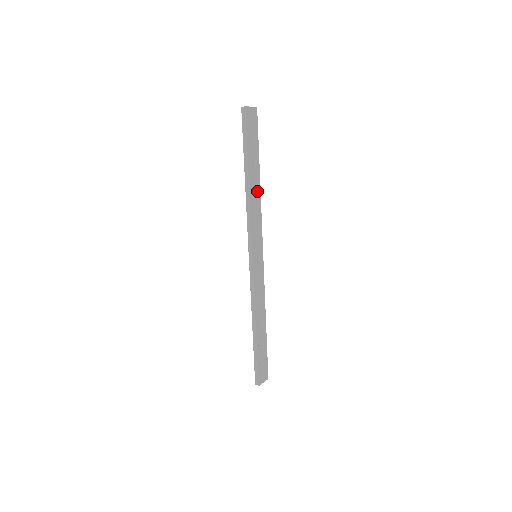
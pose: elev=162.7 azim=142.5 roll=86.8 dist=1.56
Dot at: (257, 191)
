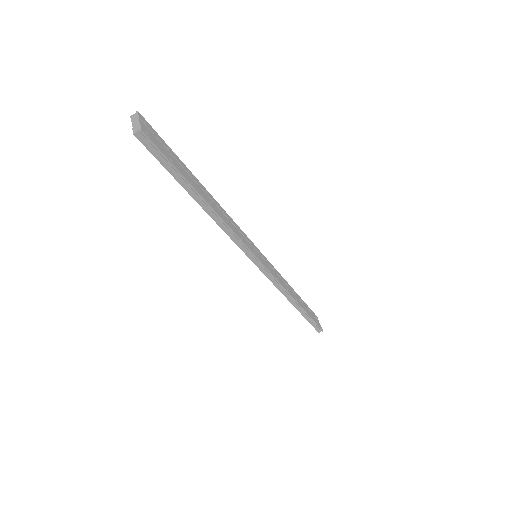
Dot at: (214, 202)
